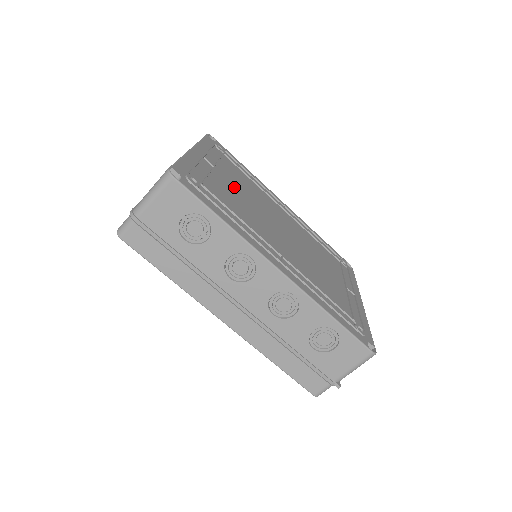
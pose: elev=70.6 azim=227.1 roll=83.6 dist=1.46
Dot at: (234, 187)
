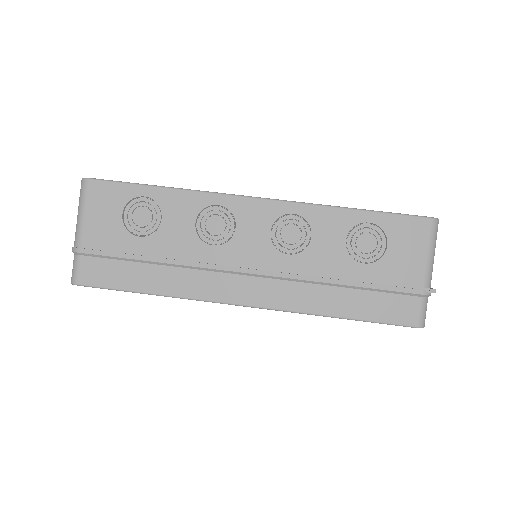
Dot at: occluded
